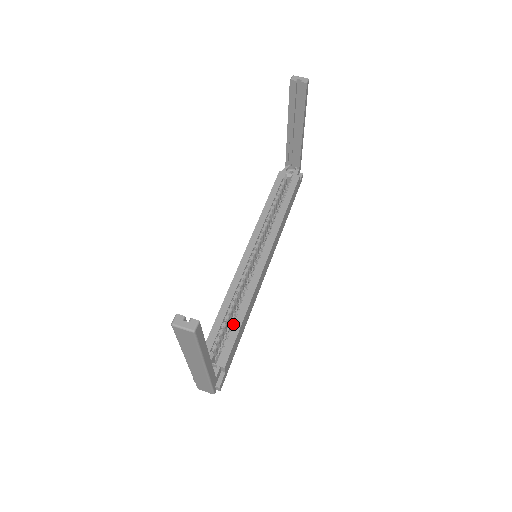
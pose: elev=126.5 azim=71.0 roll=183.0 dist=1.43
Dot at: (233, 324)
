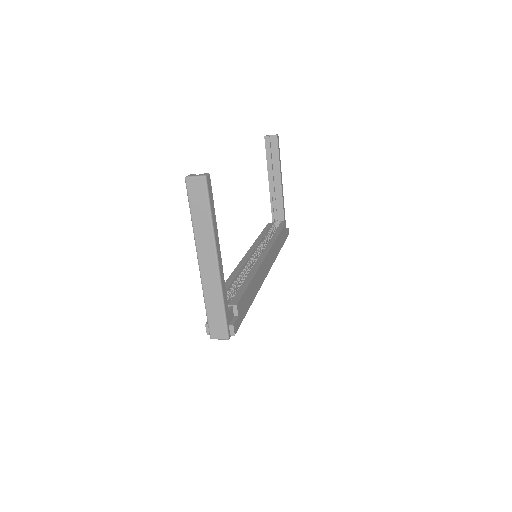
Dot at: (241, 286)
